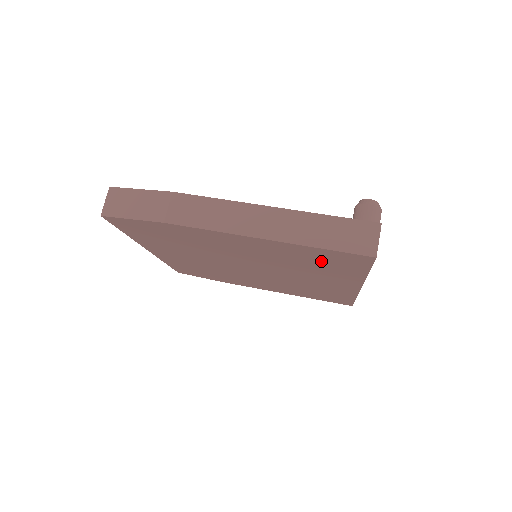
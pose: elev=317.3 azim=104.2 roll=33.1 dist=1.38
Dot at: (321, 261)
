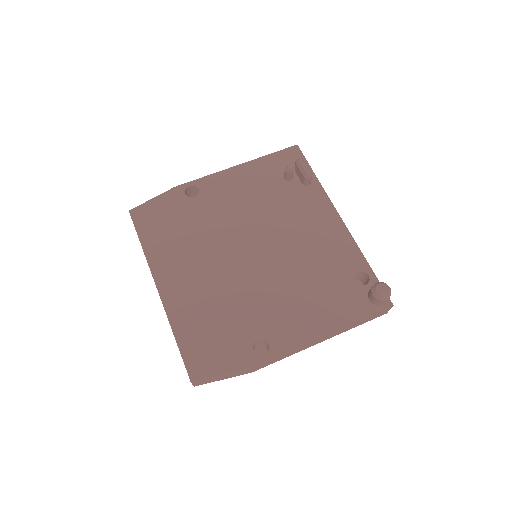
Dot at: occluded
